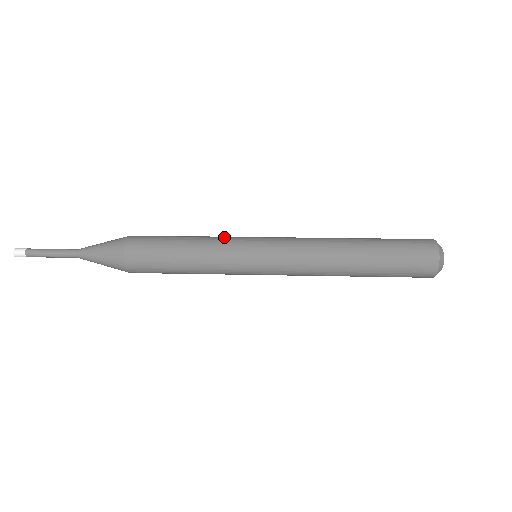
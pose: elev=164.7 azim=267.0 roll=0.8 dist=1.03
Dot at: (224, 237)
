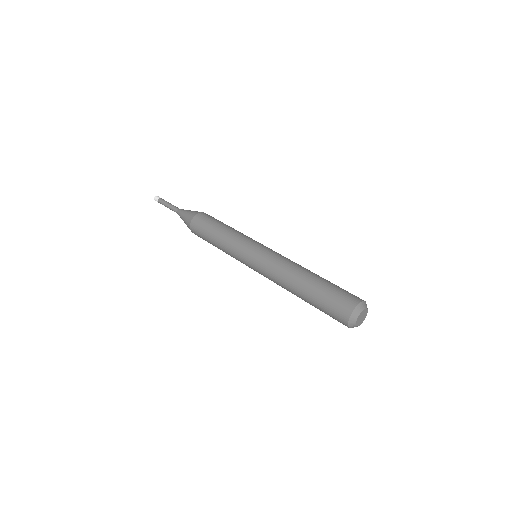
Dot at: (247, 236)
